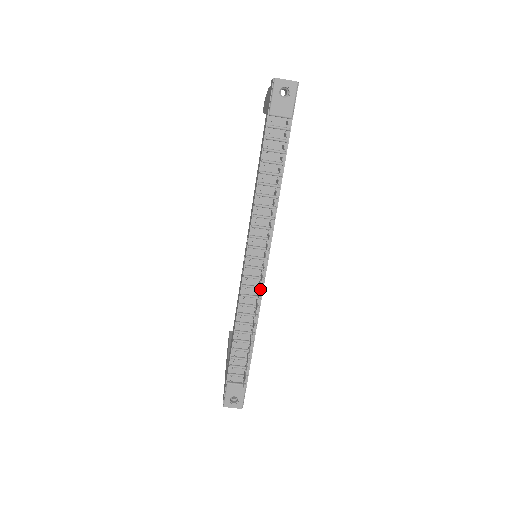
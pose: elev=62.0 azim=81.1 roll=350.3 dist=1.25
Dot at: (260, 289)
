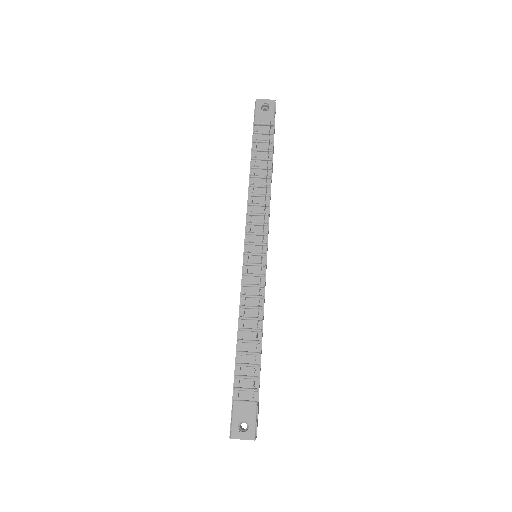
Dot at: (261, 264)
